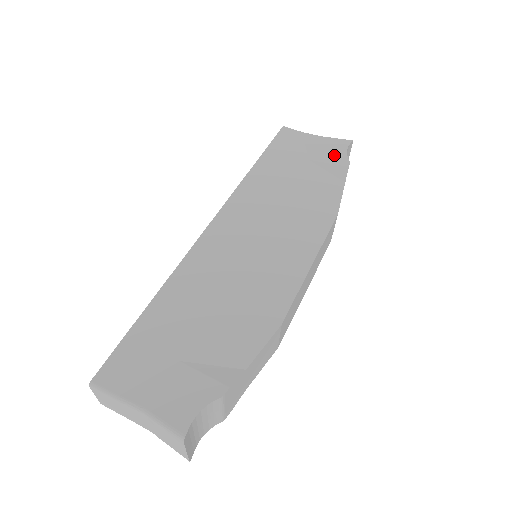
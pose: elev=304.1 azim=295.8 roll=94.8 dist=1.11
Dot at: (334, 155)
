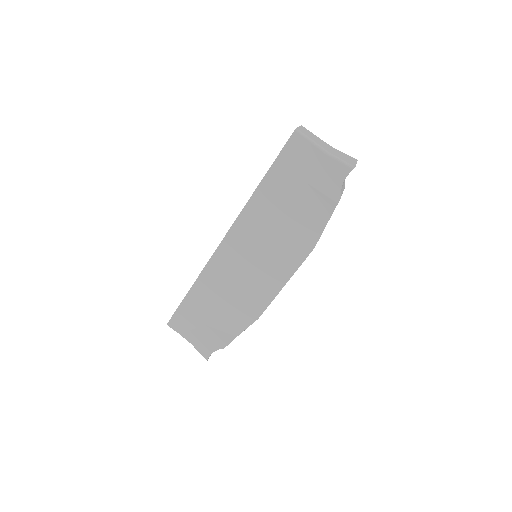
Dot at: (330, 185)
